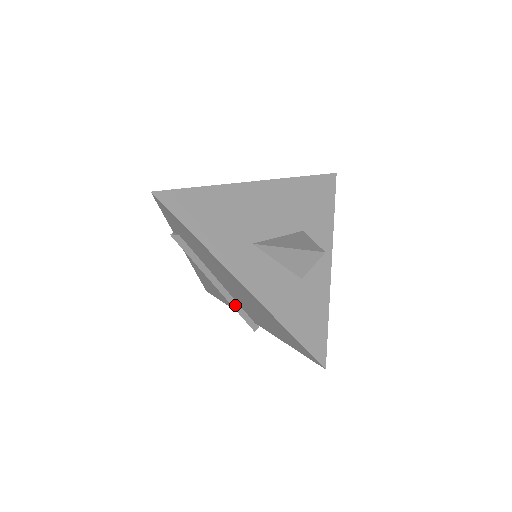
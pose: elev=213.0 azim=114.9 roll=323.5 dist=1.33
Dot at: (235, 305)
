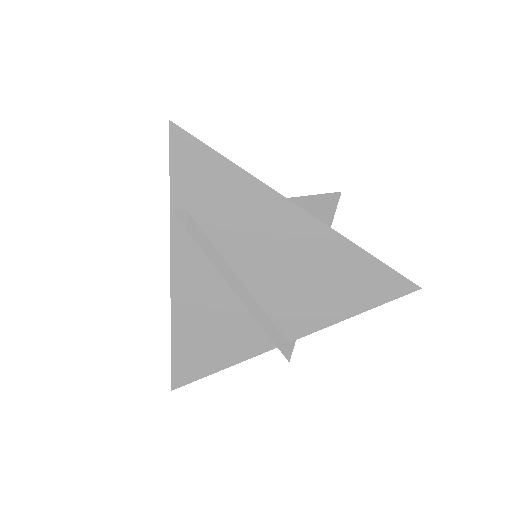
Dot at: (261, 318)
